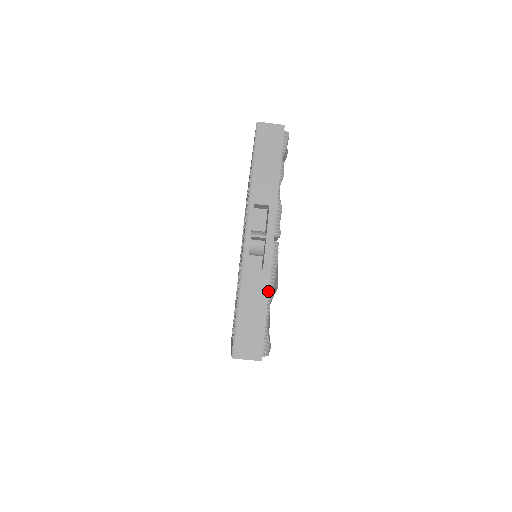
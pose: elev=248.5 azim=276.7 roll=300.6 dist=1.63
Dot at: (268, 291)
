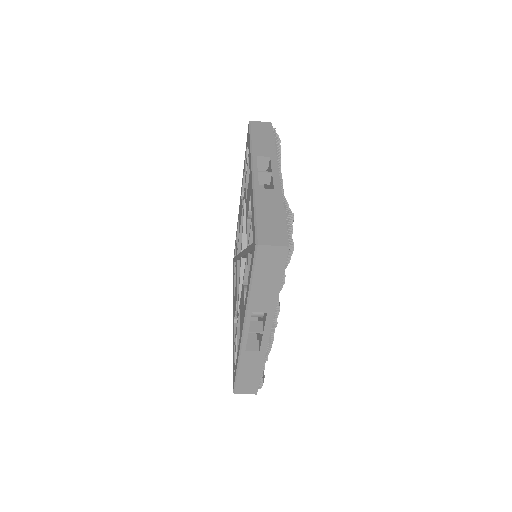
Dot at: (263, 363)
